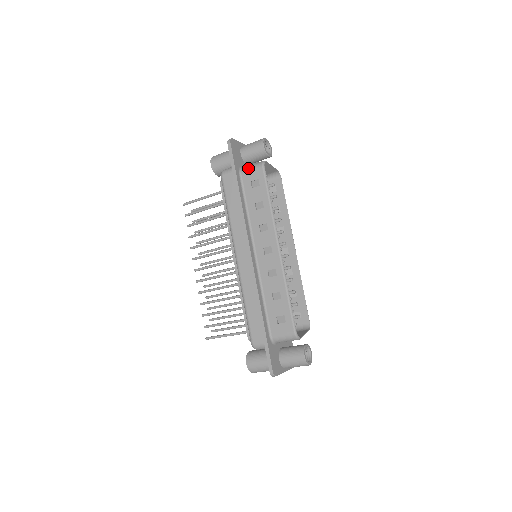
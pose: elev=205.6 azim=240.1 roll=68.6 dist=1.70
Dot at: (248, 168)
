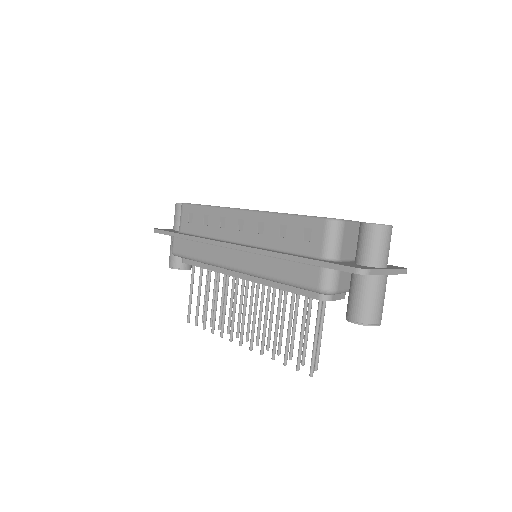
Dot at: occluded
